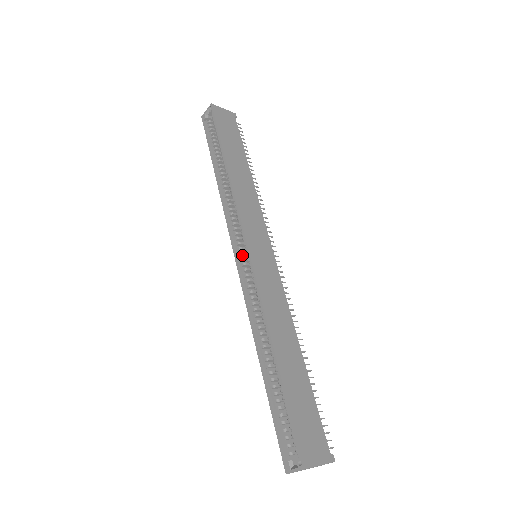
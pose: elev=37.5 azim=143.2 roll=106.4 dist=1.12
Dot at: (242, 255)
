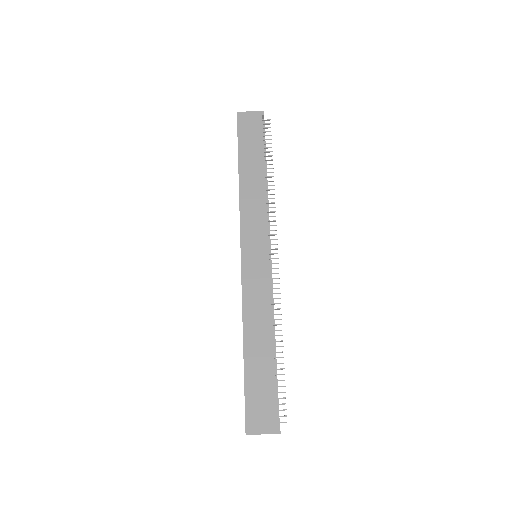
Dot at: occluded
